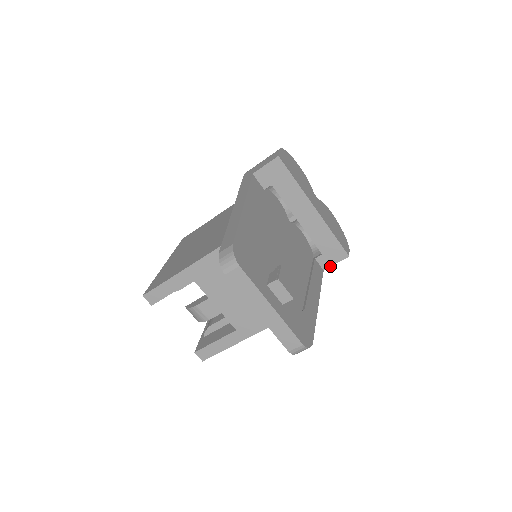
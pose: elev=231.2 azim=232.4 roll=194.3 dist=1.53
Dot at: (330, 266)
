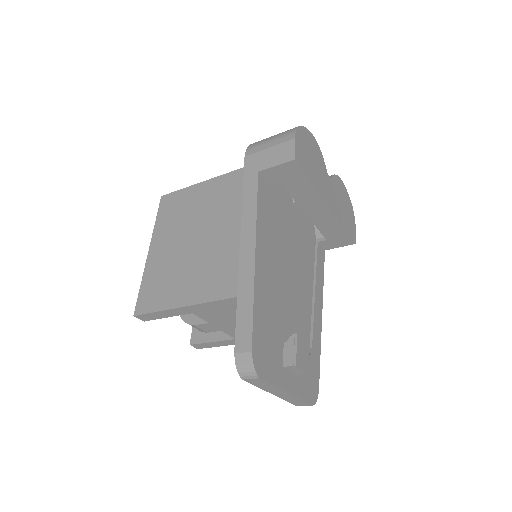
Dot at: (333, 248)
